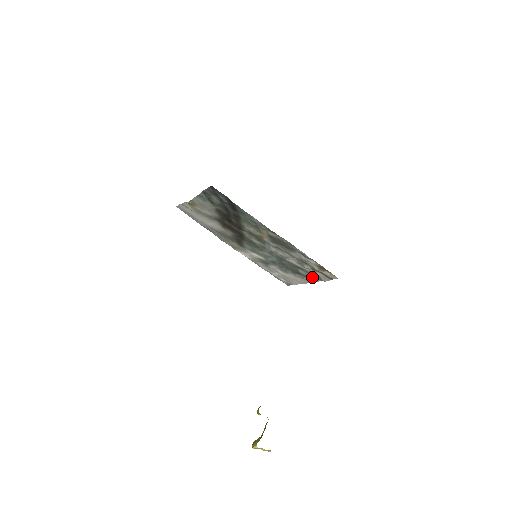
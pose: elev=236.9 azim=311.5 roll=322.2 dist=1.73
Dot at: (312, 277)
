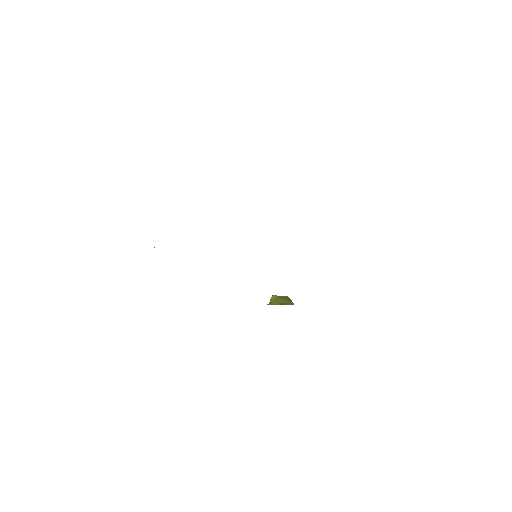
Dot at: occluded
